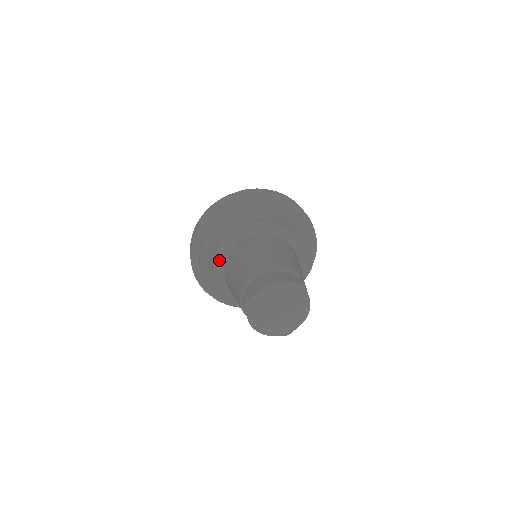
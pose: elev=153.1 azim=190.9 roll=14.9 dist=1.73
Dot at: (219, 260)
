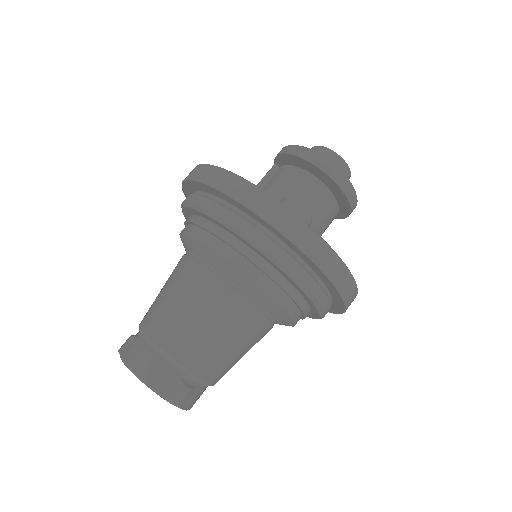
Dot at: (182, 242)
